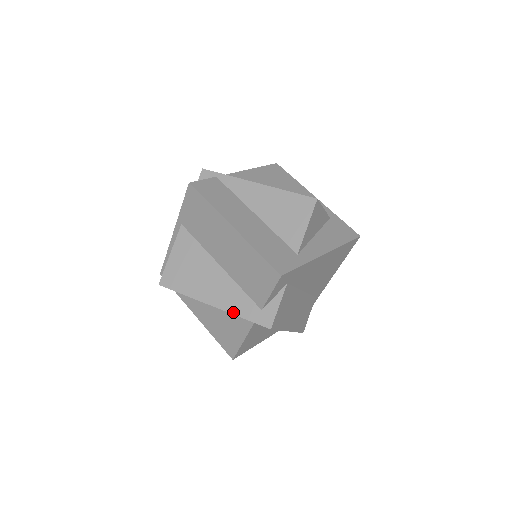
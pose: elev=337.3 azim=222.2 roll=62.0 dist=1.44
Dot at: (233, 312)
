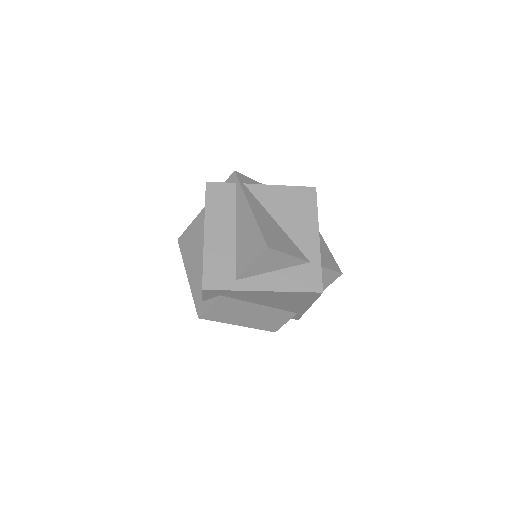
Dot at: (192, 290)
